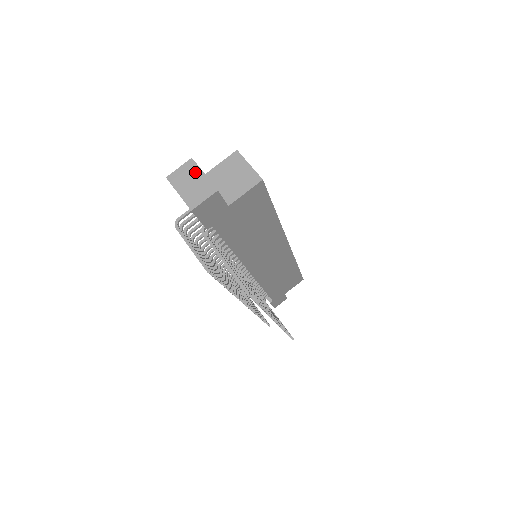
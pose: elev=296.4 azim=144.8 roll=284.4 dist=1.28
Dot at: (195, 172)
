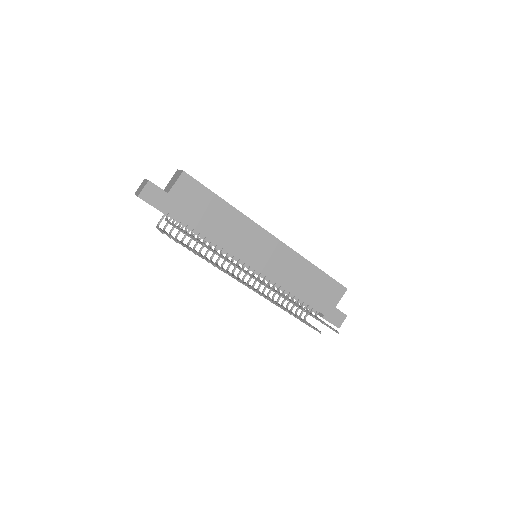
Dot at: (144, 182)
